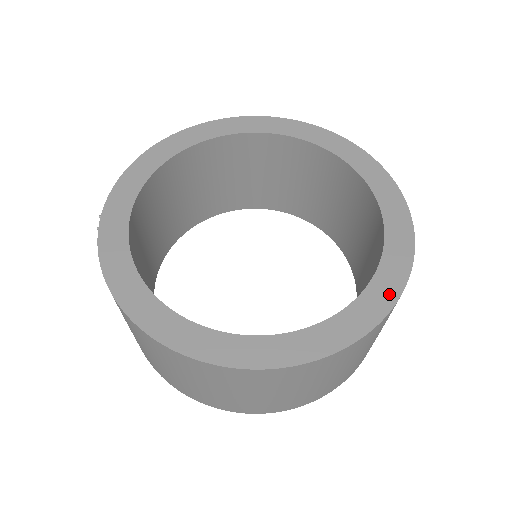
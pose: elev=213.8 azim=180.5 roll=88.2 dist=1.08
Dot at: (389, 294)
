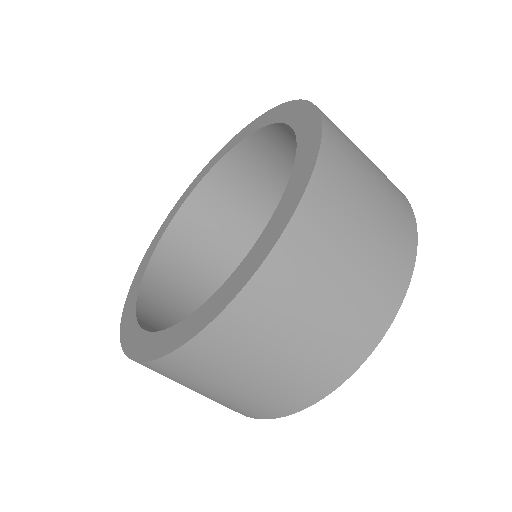
Dot at: (185, 334)
